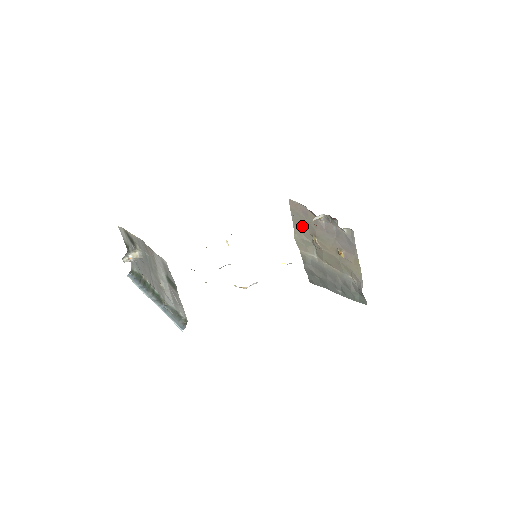
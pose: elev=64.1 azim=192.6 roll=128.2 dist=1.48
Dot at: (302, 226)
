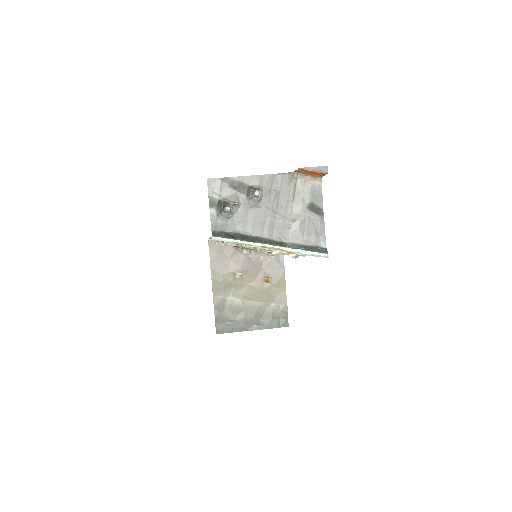
Dot at: (222, 267)
